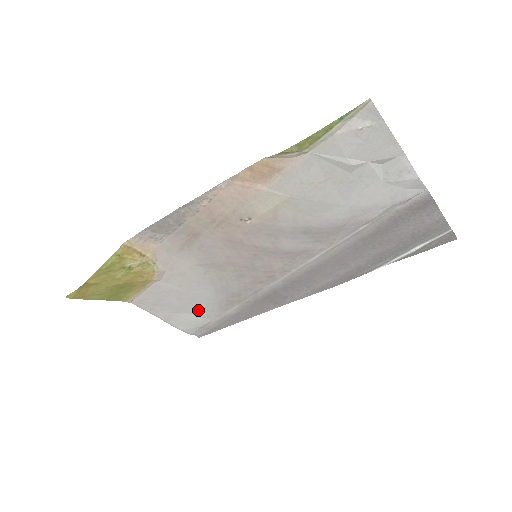
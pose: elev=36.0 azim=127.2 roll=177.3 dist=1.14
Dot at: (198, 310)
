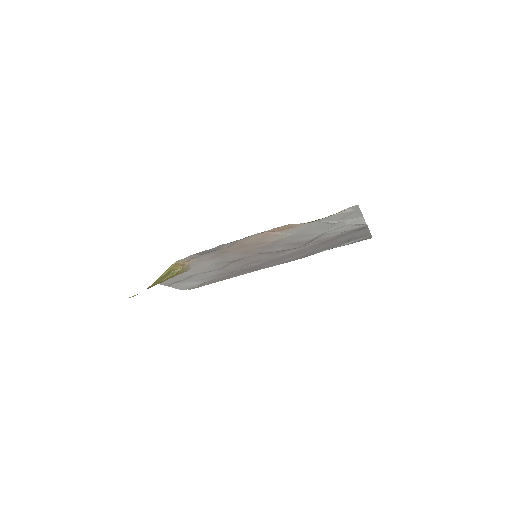
Dot at: (200, 280)
